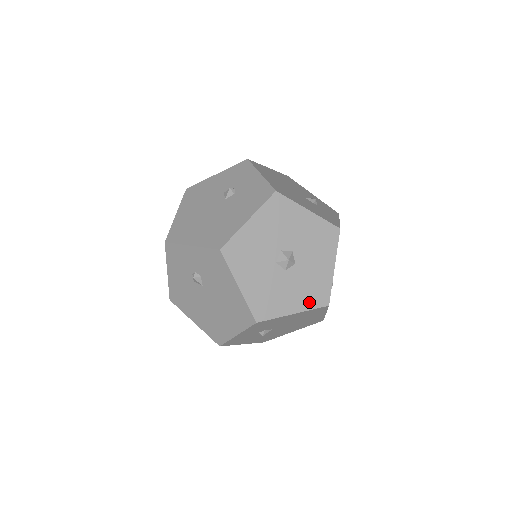
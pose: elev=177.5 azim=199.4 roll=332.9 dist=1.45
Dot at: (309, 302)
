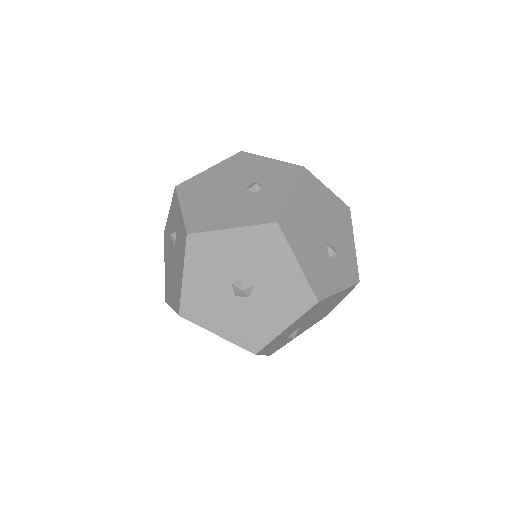
Dot at: (294, 311)
